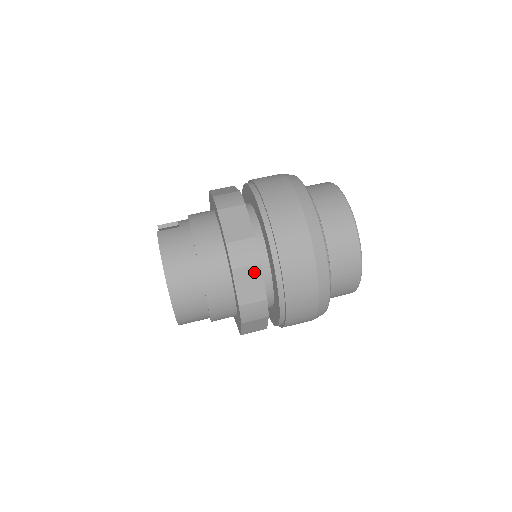
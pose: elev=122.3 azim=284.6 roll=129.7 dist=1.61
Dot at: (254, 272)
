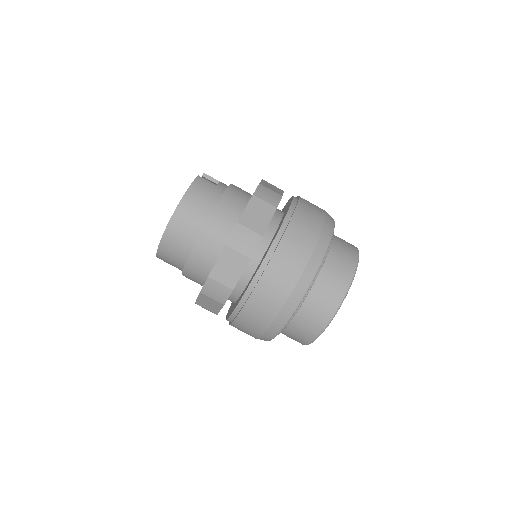
Dot at: (240, 261)
